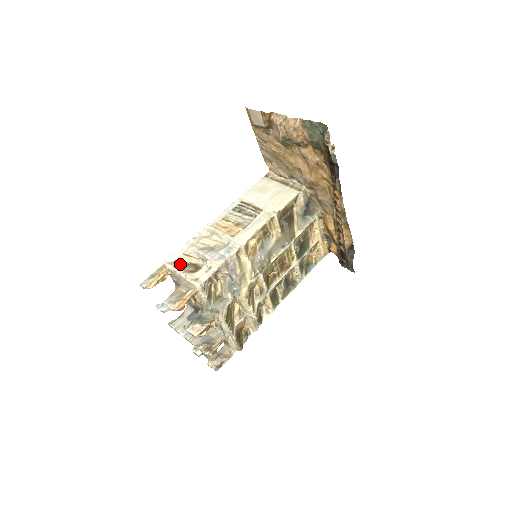
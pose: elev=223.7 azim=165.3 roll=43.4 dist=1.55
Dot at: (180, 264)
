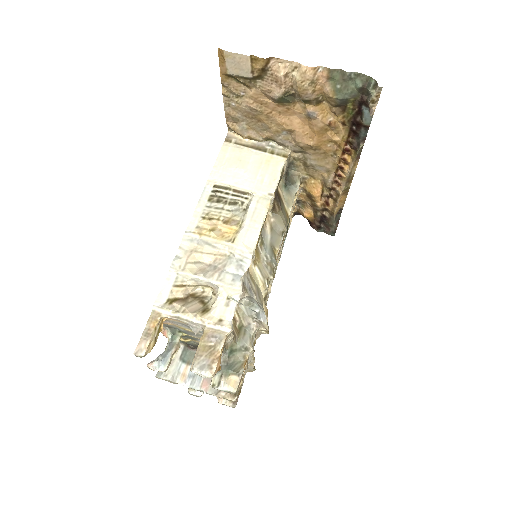
Dot at: (178, 303)
